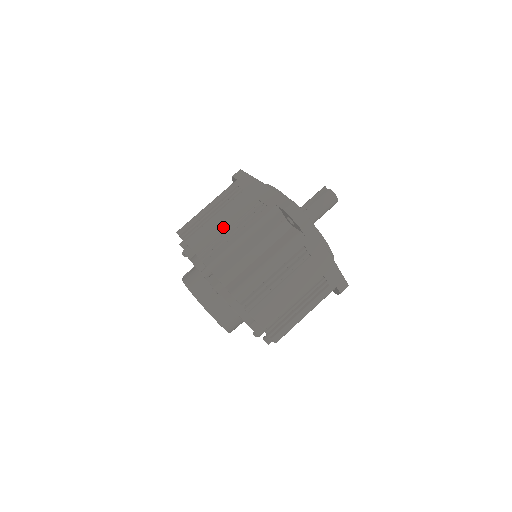
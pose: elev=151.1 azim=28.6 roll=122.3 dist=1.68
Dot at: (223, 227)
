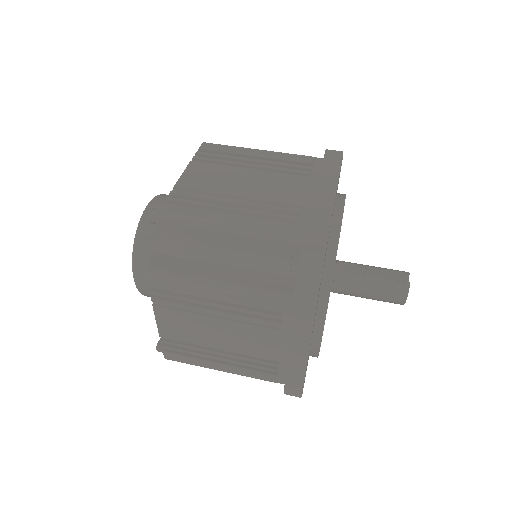
Dot at: (234, 190)
